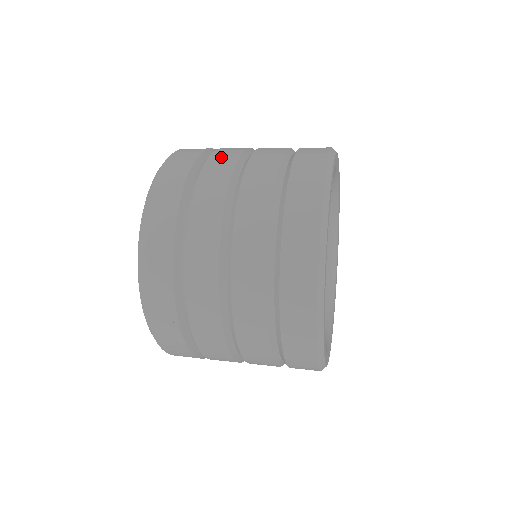
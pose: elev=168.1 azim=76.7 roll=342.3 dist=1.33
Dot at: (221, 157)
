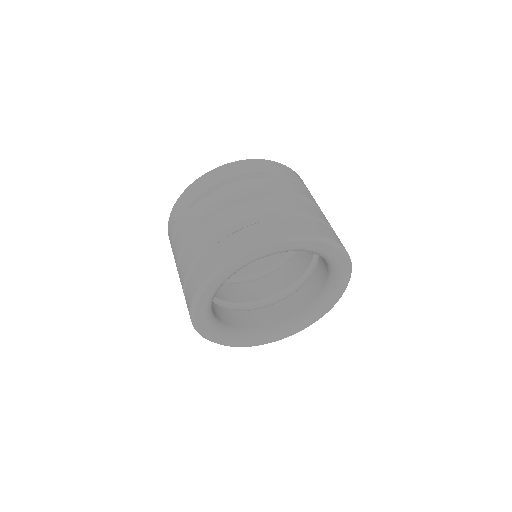
Dot at: (204, 206)
